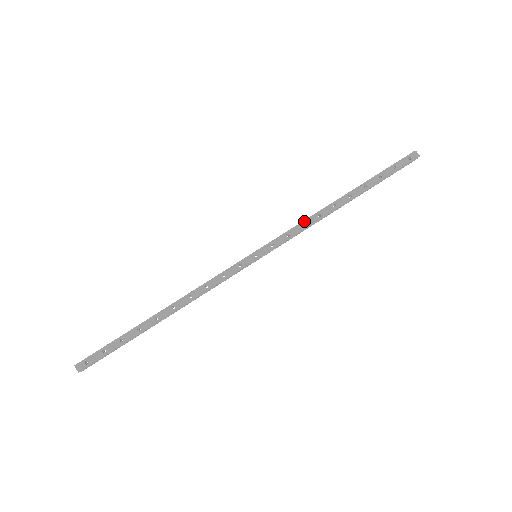
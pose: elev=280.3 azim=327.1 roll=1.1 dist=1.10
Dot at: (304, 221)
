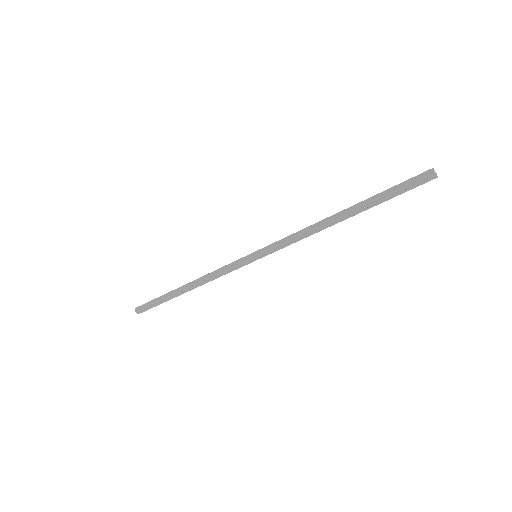
Dot at: (299, 235)
